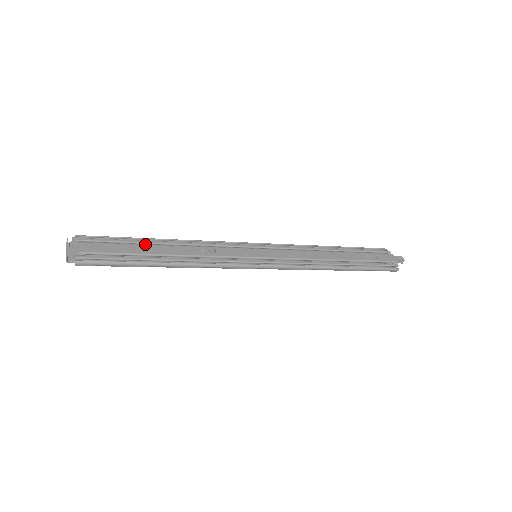
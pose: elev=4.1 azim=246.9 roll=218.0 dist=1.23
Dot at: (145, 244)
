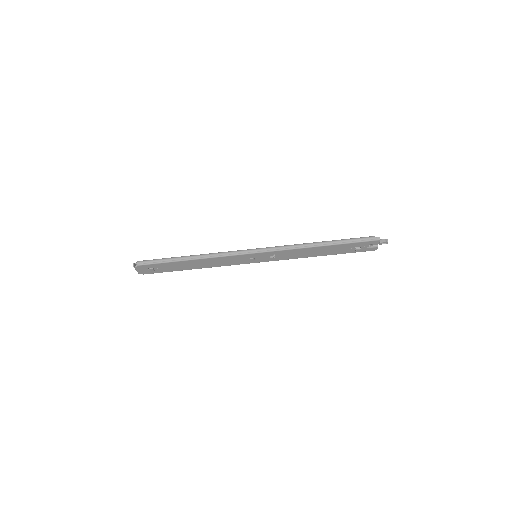
Dot at: occluded
